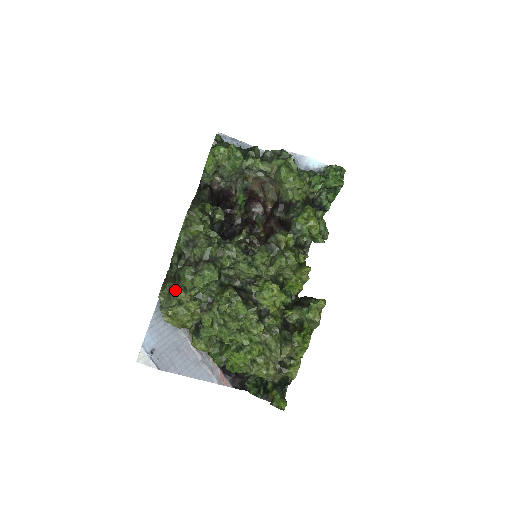
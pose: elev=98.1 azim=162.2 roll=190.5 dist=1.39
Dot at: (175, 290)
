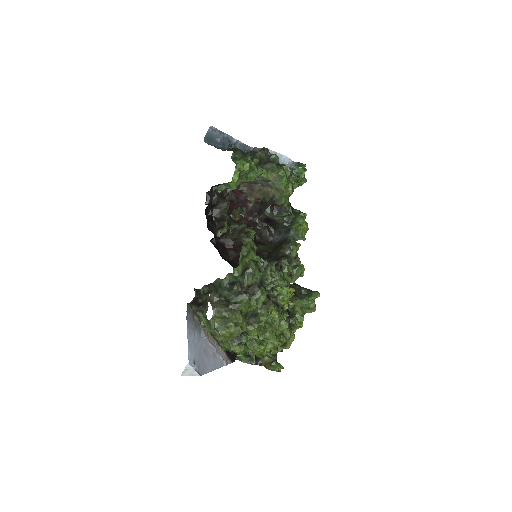
Dot at: (233, 315)
